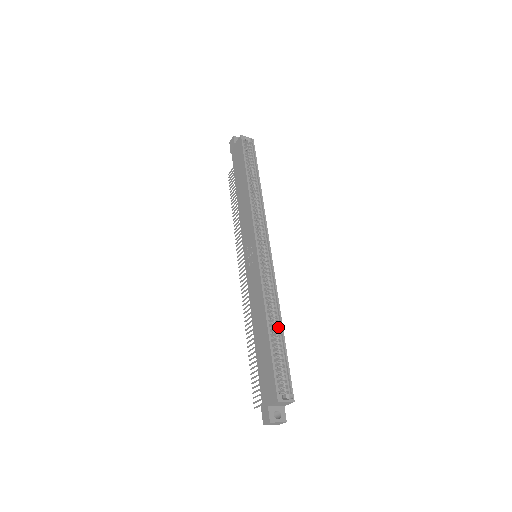
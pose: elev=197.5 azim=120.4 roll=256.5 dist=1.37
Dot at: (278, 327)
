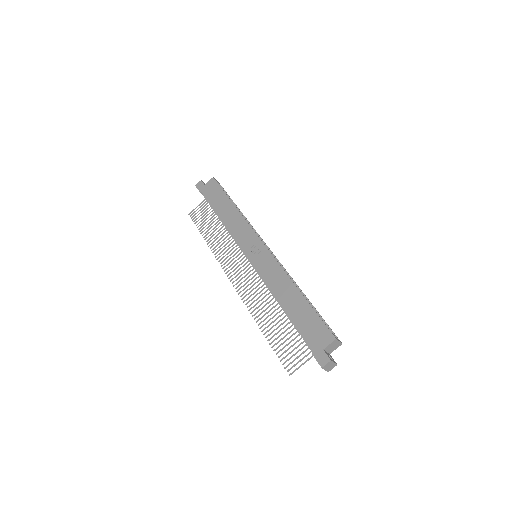
Dot at: occluded
